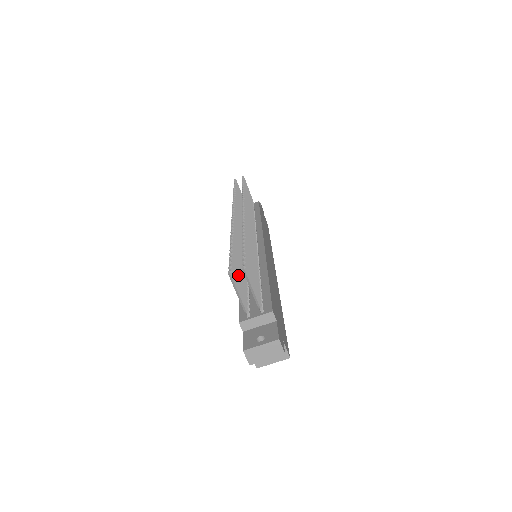
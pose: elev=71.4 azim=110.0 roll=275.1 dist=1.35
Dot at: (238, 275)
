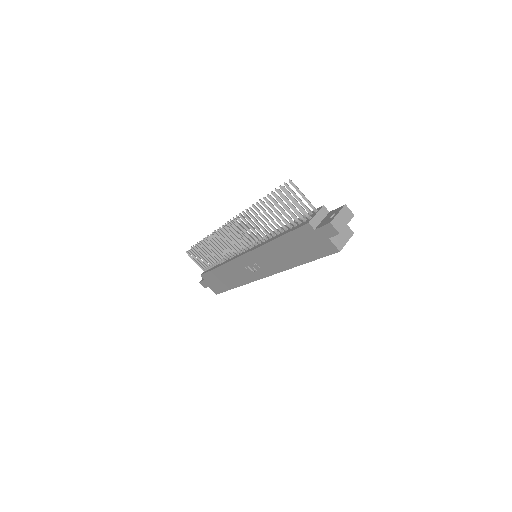
Dot at: (281, 207)
